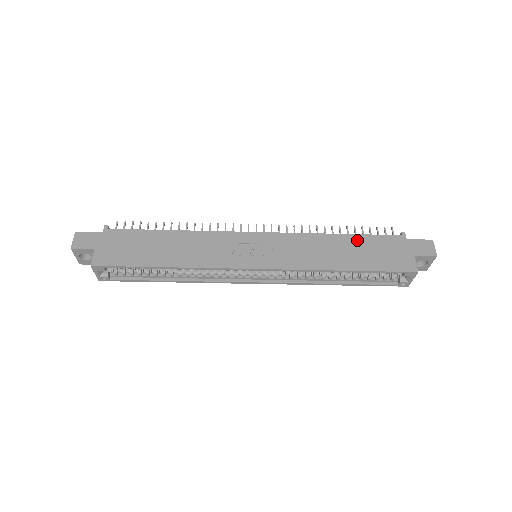
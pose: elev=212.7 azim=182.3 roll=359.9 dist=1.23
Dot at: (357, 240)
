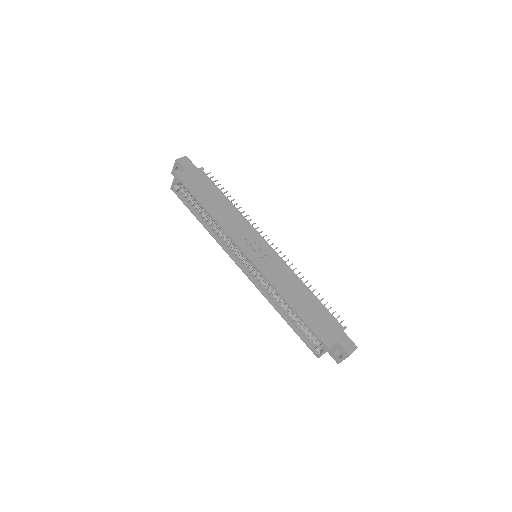
Dot at: (316, 302)
